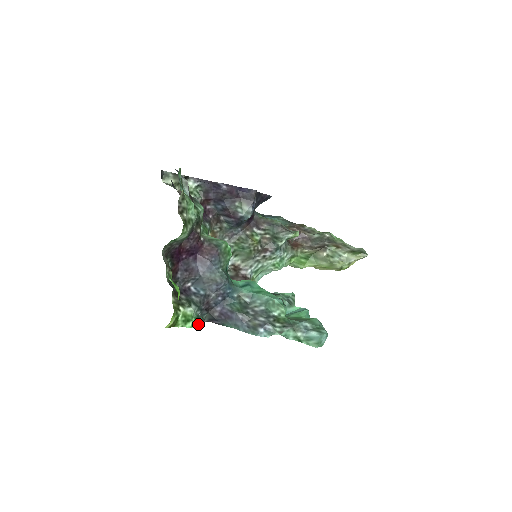
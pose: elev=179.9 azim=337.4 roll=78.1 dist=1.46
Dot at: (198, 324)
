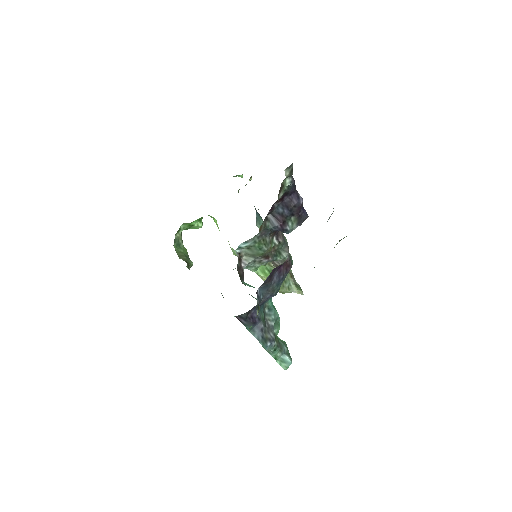
Dot at: occluded
